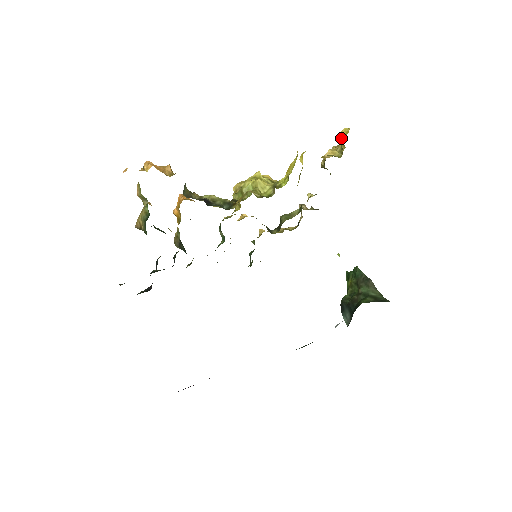
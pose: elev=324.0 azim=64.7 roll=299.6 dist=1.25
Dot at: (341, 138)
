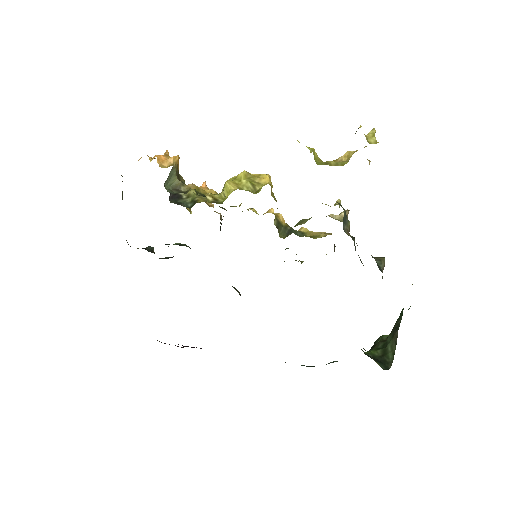
Dot at: occluded
